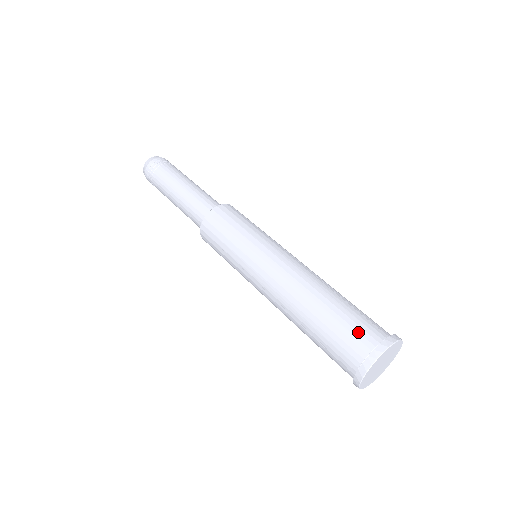
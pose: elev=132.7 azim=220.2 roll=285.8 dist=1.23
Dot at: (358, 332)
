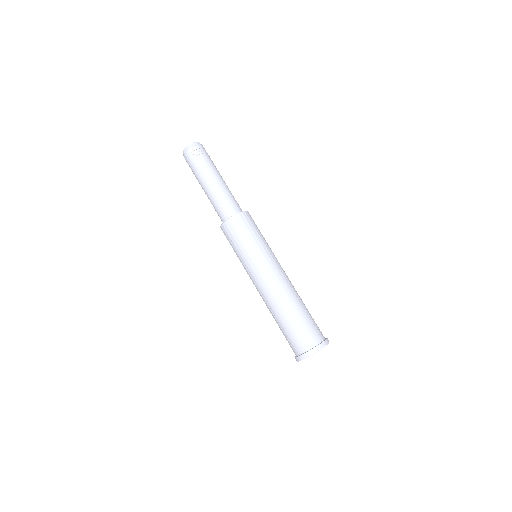
Dot at: (307, 335)
